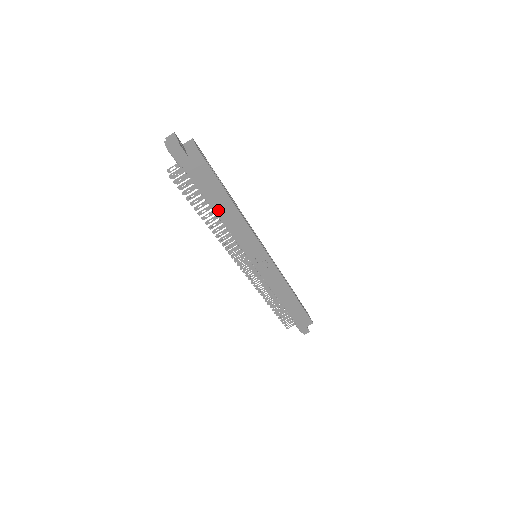
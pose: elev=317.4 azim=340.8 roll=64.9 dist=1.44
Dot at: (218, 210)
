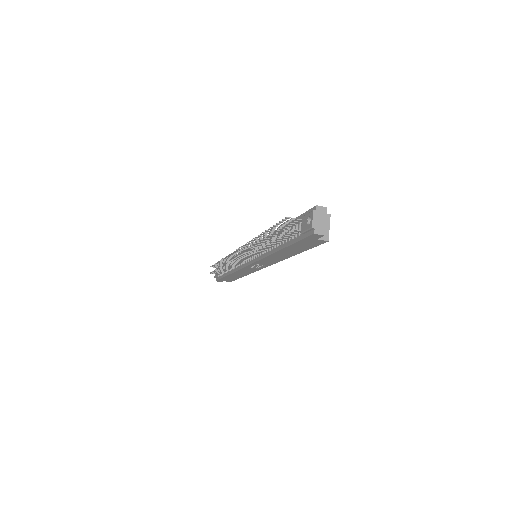
Dot at: (282, 251)
